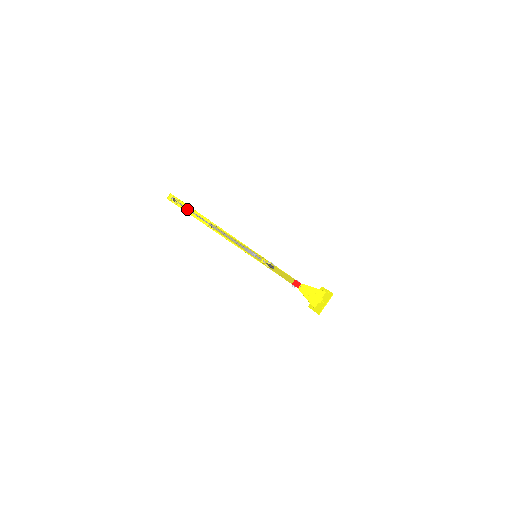
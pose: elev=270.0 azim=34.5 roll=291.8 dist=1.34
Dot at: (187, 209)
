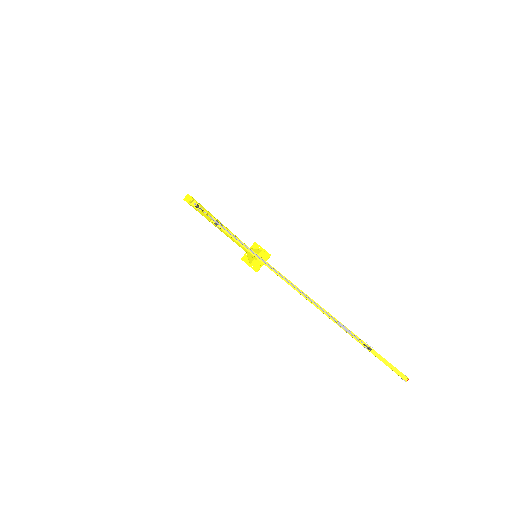
Dot at: (229, 233)
